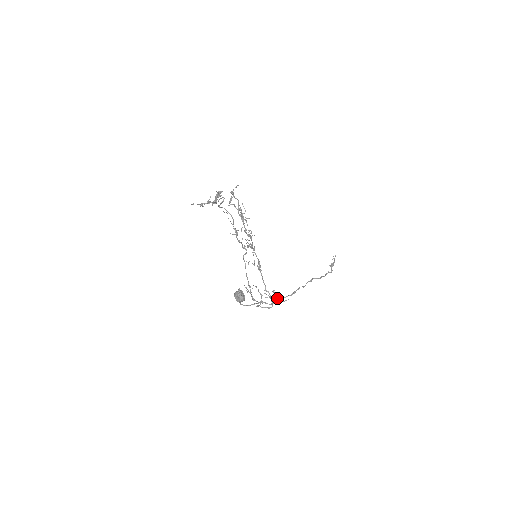
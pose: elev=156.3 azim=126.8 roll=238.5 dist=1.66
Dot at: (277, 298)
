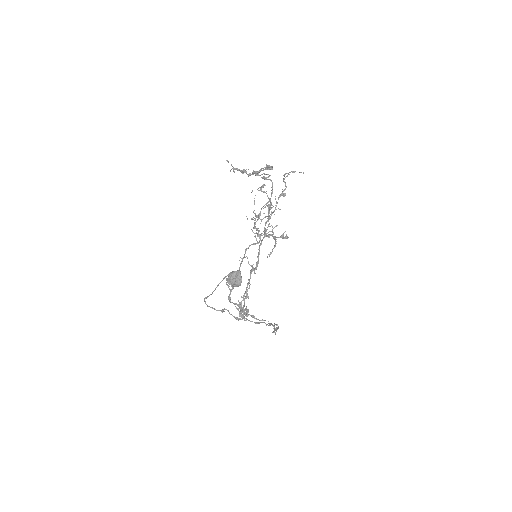
Dot at: (244, 316)
